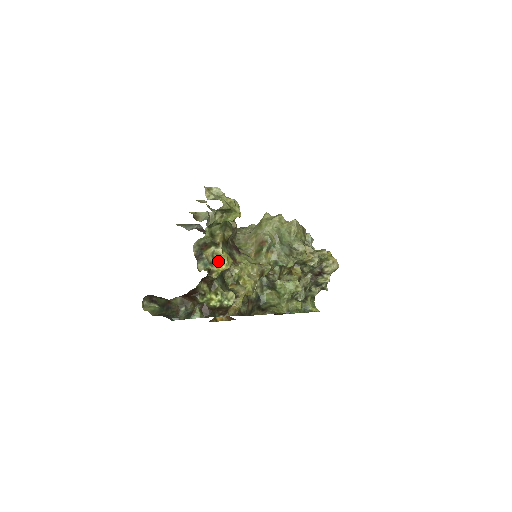
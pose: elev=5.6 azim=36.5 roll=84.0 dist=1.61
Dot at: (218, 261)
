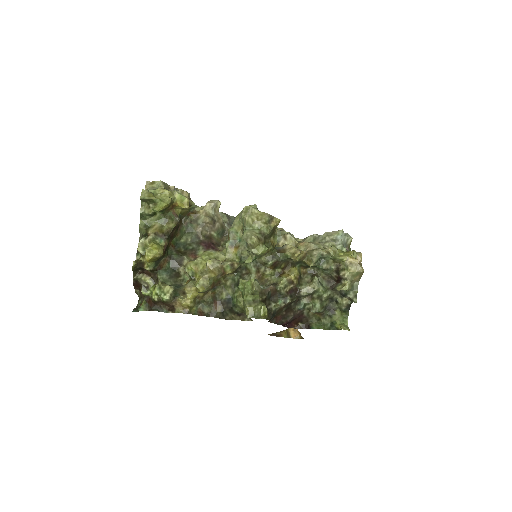
Dot at: occluded
